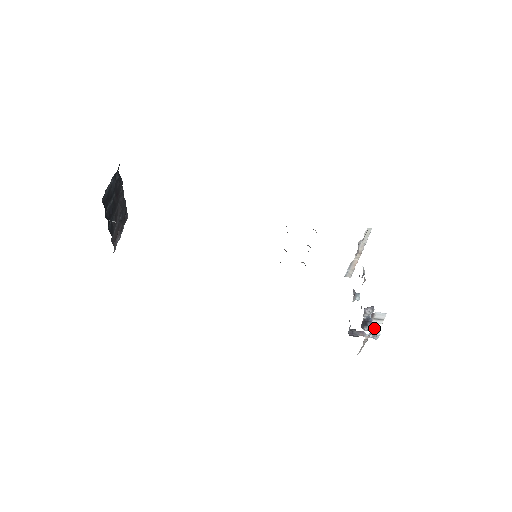
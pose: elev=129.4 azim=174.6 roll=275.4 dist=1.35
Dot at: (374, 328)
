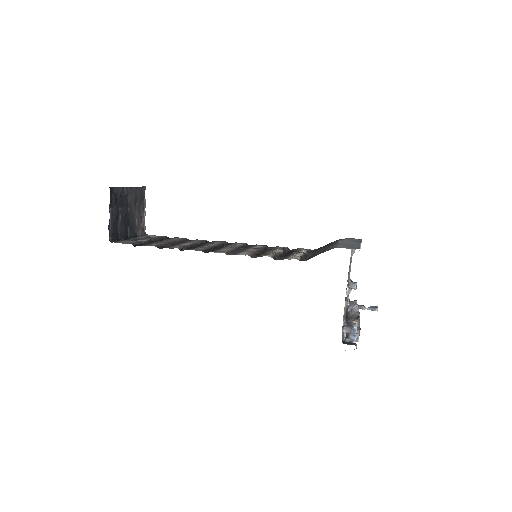
Dot at: (355, 338)
